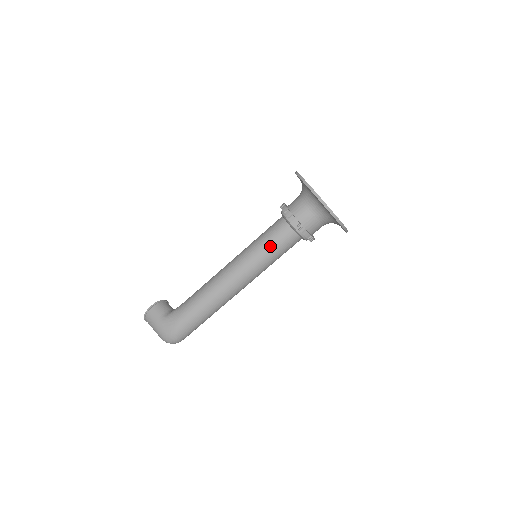
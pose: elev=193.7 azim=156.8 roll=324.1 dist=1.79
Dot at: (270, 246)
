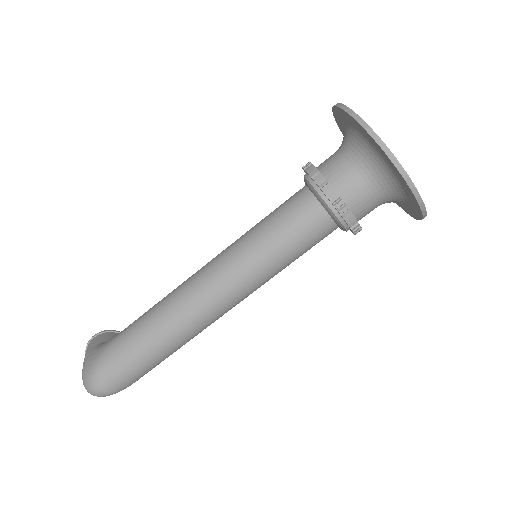
Dot at: (270, 222)
